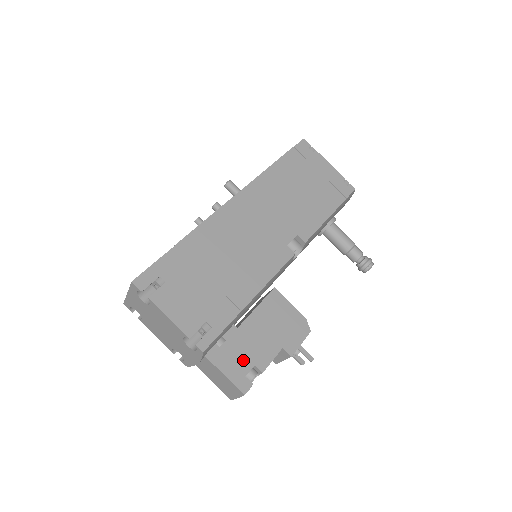
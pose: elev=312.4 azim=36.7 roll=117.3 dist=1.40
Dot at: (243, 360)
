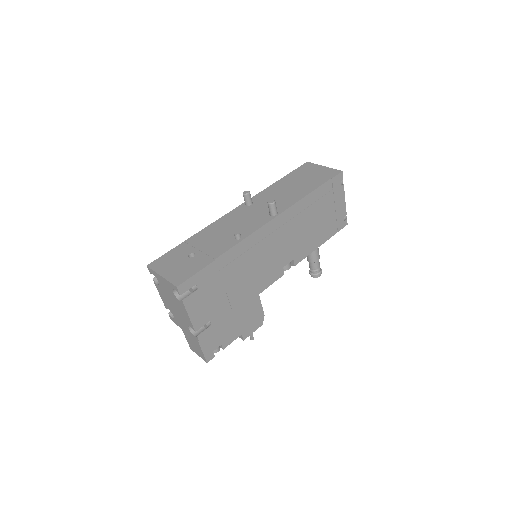
Dot at: (217, 341)
